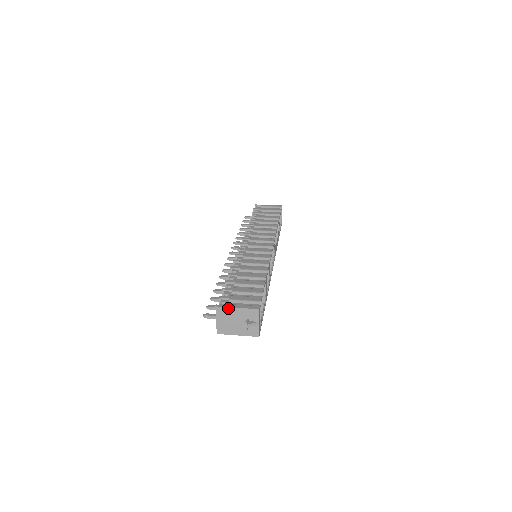
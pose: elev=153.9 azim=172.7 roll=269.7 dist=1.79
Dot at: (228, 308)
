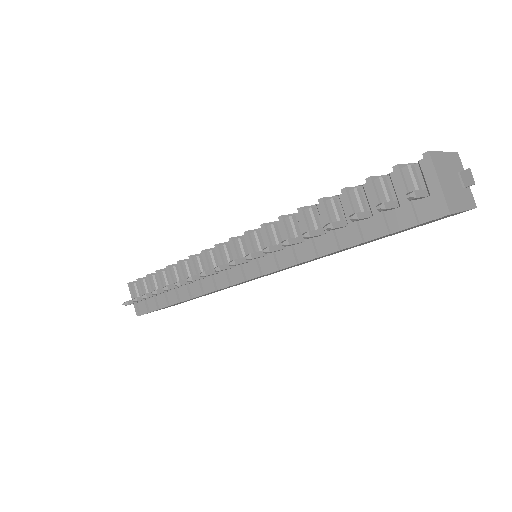
Dot at: (439, 153)
